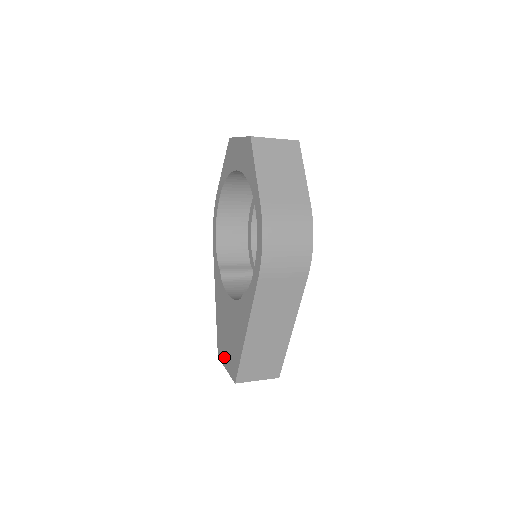
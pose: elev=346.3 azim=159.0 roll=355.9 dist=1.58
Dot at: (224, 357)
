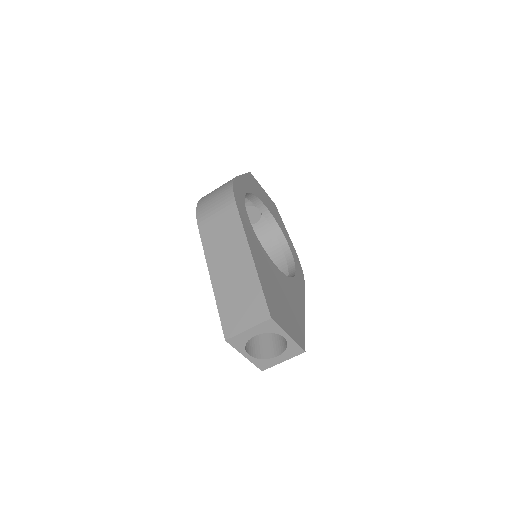
Dot at: occluded
